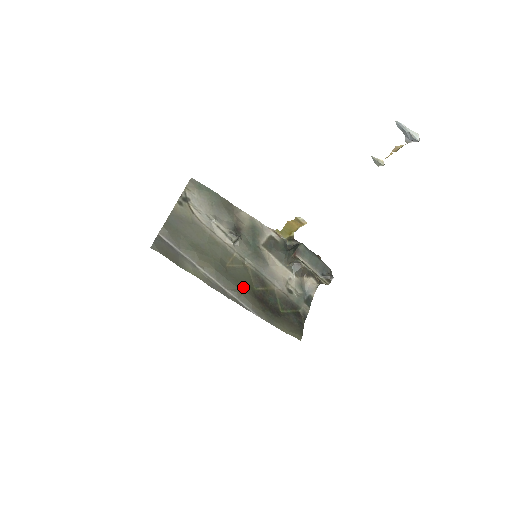
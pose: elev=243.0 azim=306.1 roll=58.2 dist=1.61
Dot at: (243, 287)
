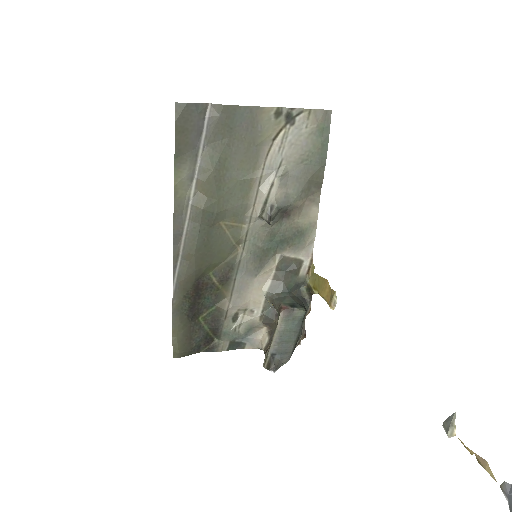
Dot at: (202, 257)
